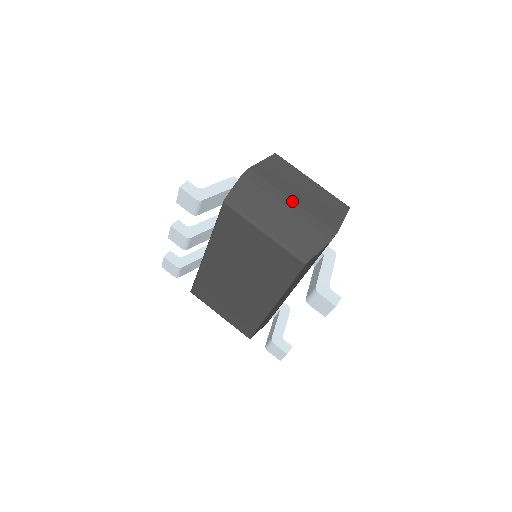
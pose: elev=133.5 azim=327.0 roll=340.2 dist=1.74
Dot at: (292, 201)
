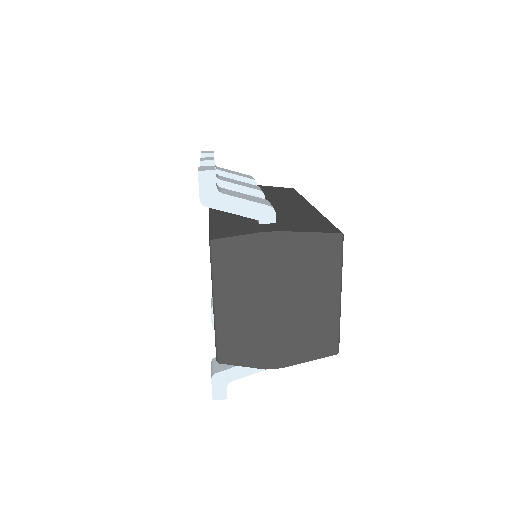
Dot at: (279, 304)
